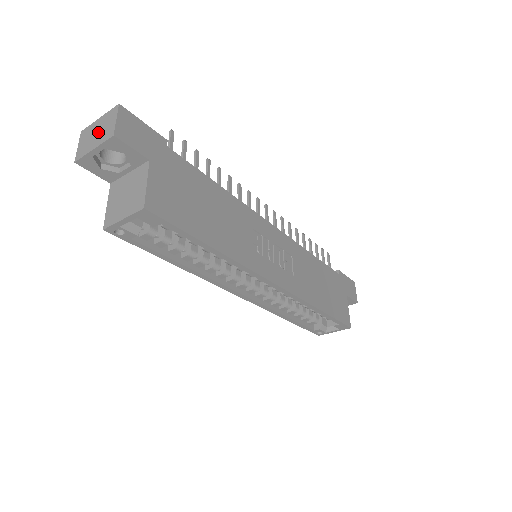
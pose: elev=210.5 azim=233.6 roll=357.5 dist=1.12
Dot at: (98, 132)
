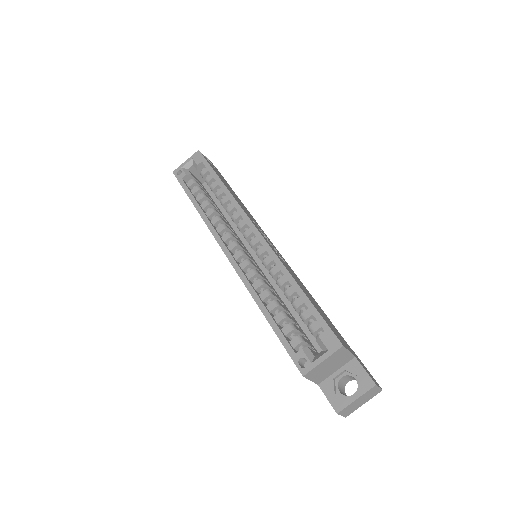
Dot at: occluded
